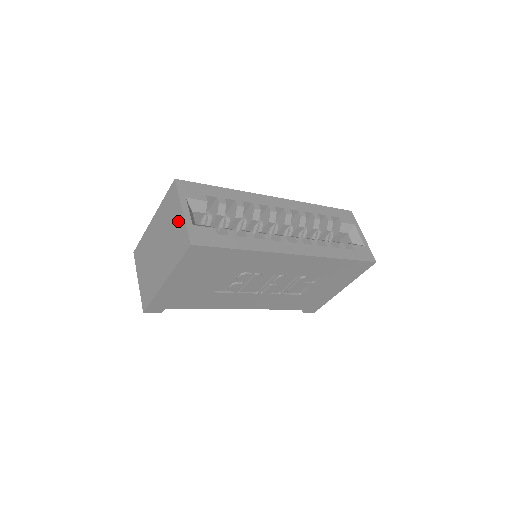
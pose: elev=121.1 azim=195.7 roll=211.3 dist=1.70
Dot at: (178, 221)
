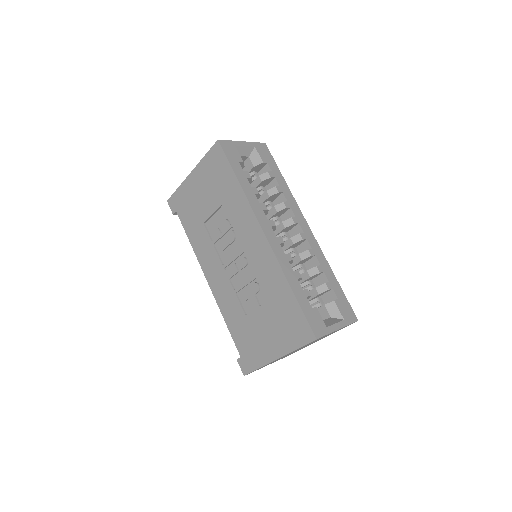
Dot at: occluded
